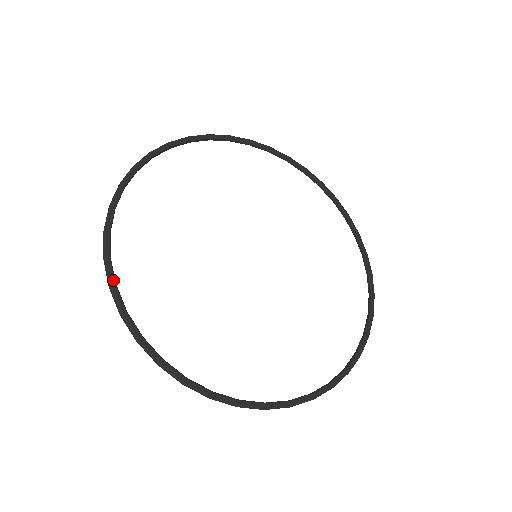
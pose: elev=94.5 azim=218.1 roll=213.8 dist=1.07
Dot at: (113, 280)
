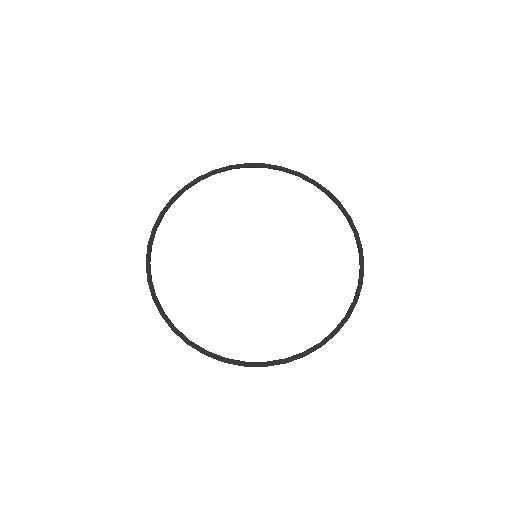
Dot at: (203, 350)
